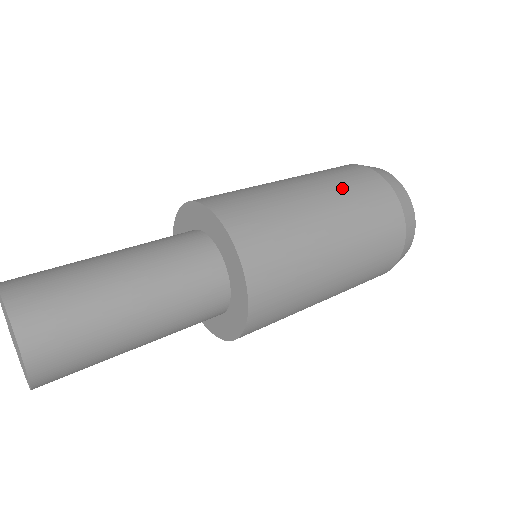
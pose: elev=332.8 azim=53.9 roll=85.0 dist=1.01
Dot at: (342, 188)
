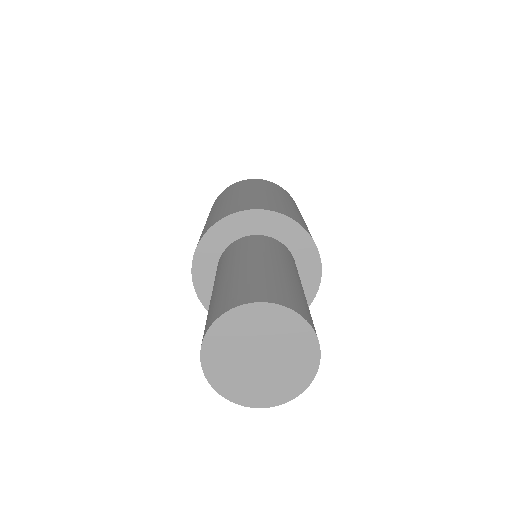
Dot at: (275, 190)
